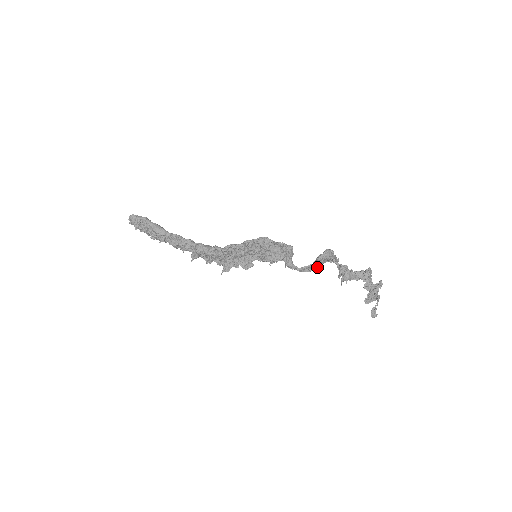
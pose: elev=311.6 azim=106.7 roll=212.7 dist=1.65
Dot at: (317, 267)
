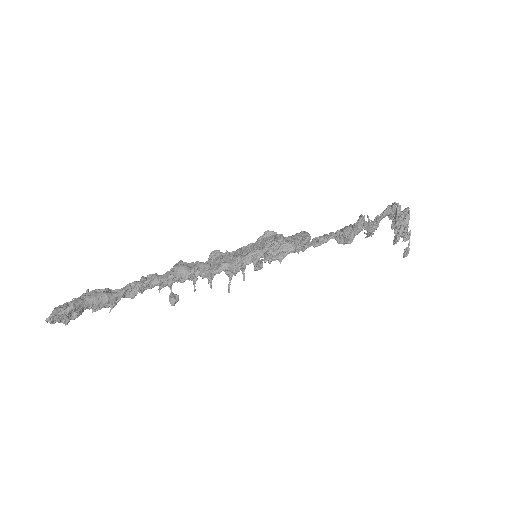
Dot at: occluded
